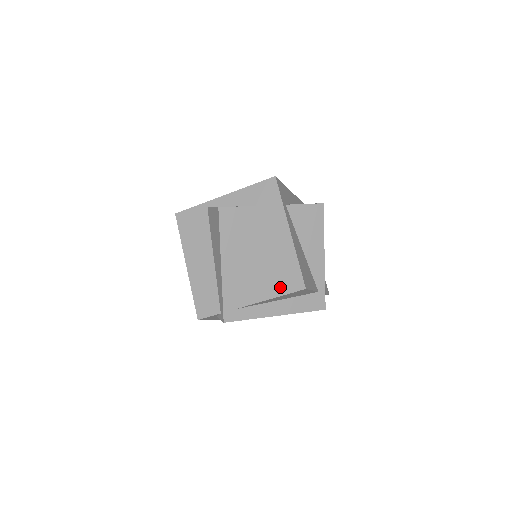
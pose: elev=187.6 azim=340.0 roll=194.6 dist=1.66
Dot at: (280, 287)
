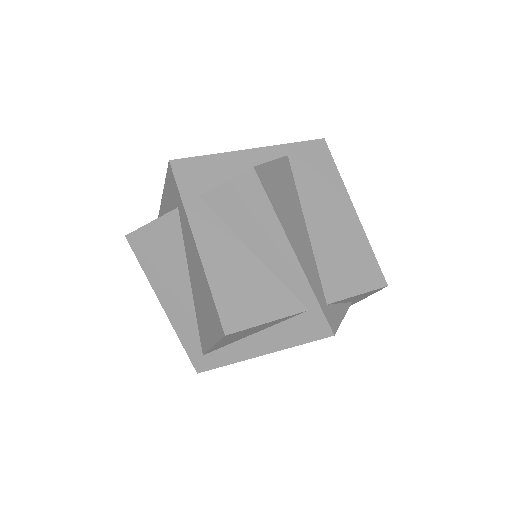
Dot at: (212, 330)
